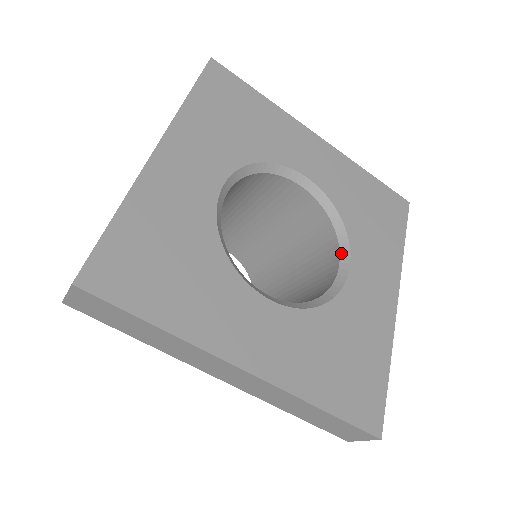
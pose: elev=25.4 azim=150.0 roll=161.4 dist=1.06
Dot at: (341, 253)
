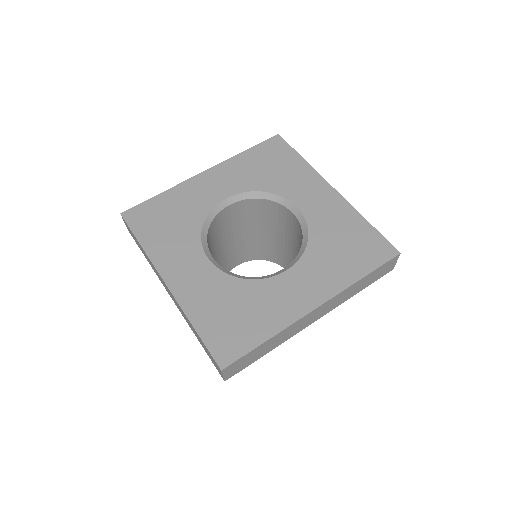
Dot at: (293, 261)
